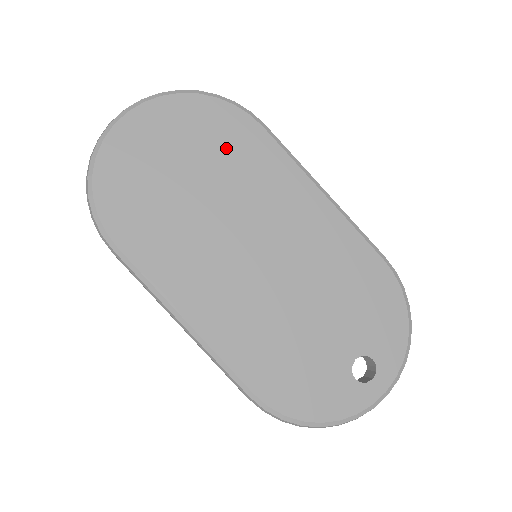
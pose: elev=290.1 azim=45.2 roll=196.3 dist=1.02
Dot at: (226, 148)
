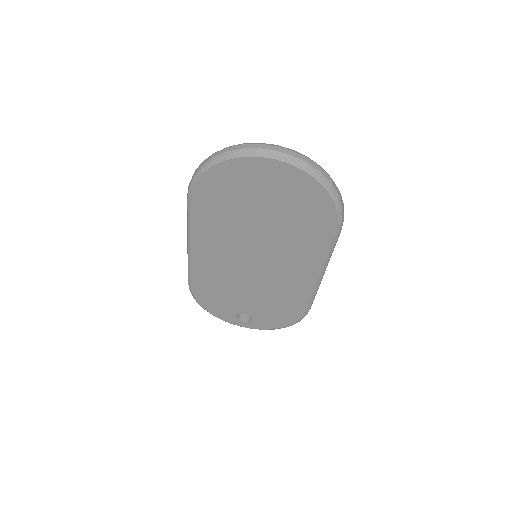
Dot at: (302, 222)
